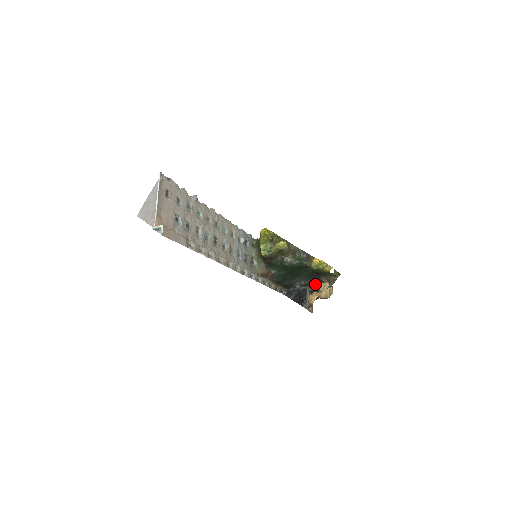
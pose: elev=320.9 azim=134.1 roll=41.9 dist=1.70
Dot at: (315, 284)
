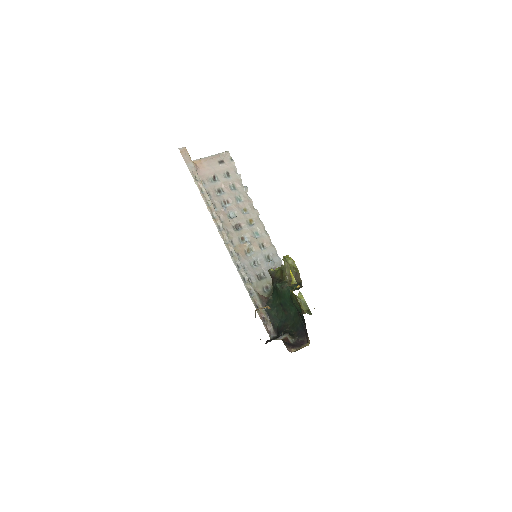
Dot at: (301, 342)
